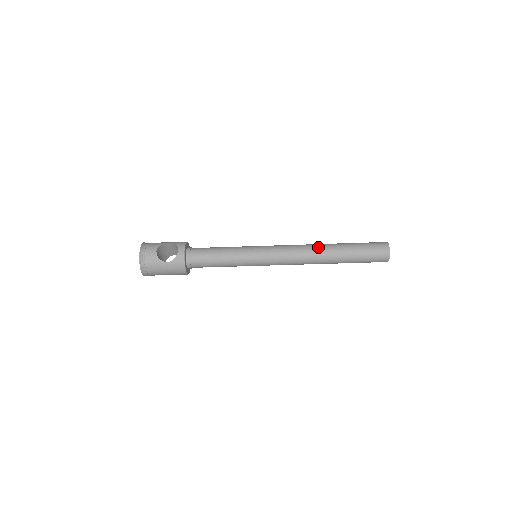
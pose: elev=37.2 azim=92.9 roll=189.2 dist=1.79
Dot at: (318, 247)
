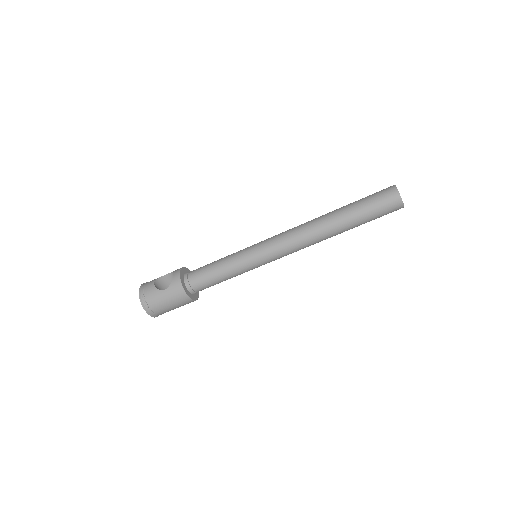
Dot at: (316, 219)
